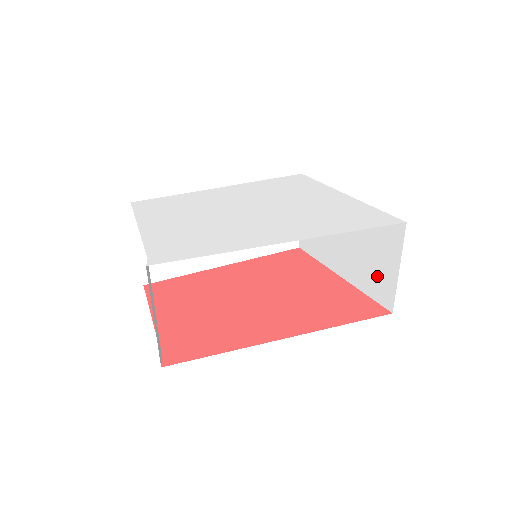
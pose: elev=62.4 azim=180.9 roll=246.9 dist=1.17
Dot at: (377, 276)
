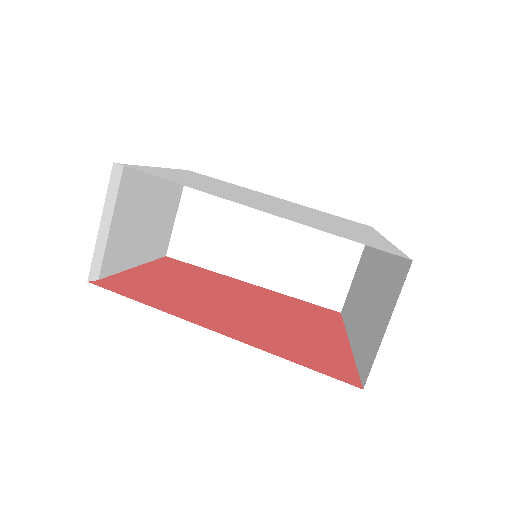
Dot at: (371, 338)
